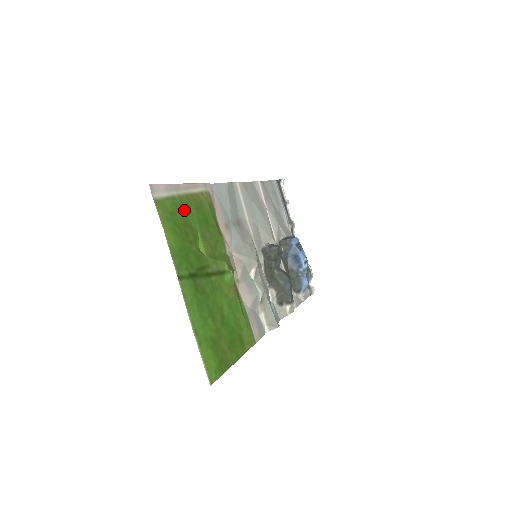
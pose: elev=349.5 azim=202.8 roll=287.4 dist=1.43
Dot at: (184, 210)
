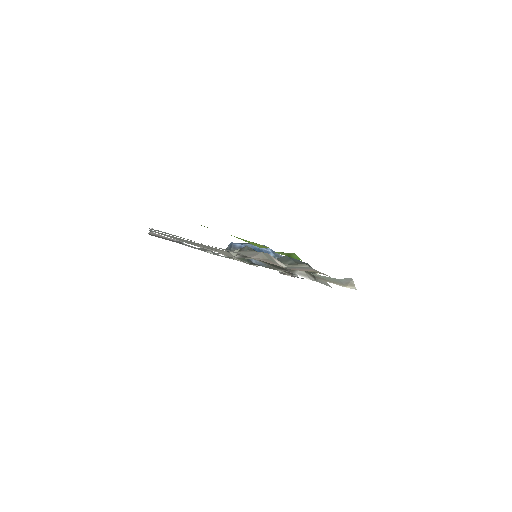
Dot at: occluded
